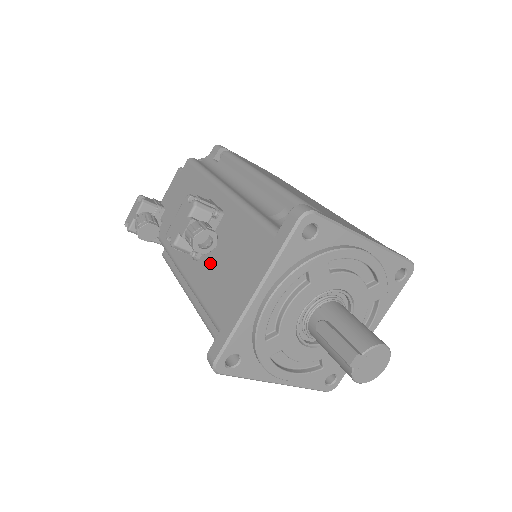
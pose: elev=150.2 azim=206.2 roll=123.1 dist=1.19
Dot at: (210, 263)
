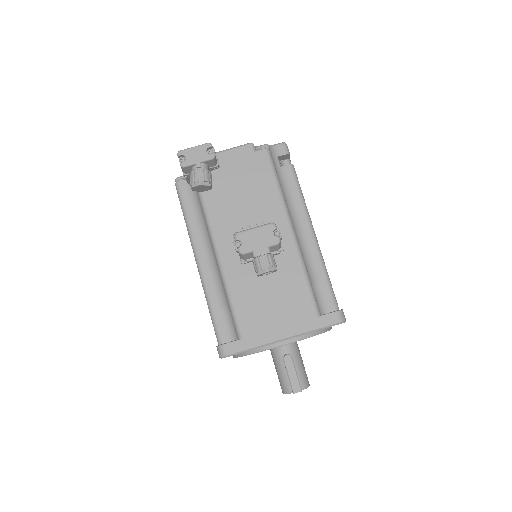
Dot at: (253, 279)
